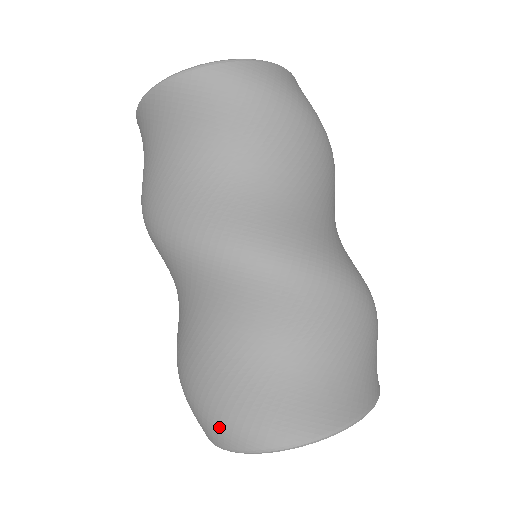
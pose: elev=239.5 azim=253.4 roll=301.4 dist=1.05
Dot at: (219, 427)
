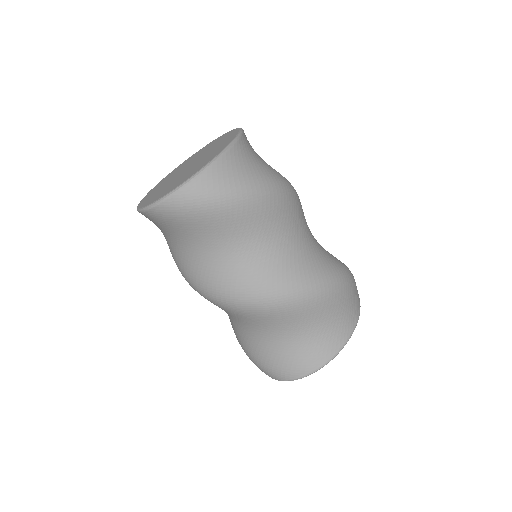
Dot at: occluded
